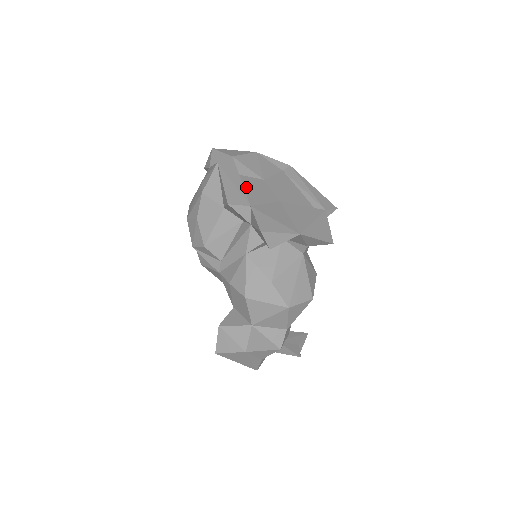
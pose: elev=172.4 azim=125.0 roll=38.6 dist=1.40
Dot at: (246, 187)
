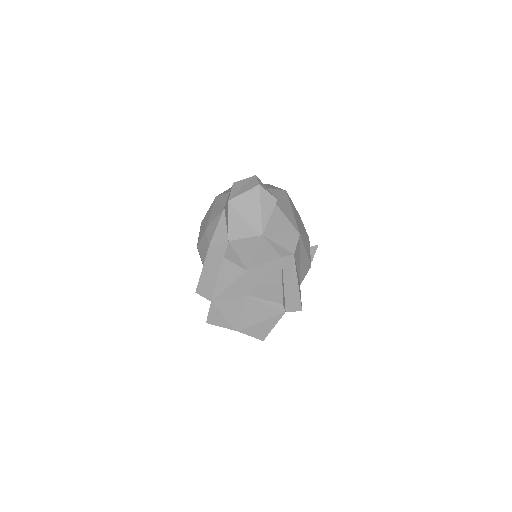
Dot at: (222, 278)
